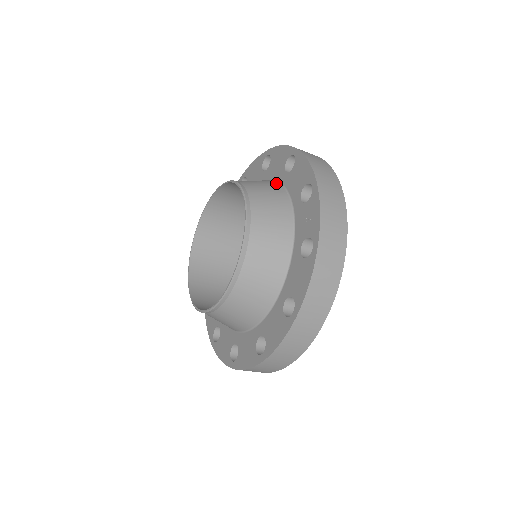
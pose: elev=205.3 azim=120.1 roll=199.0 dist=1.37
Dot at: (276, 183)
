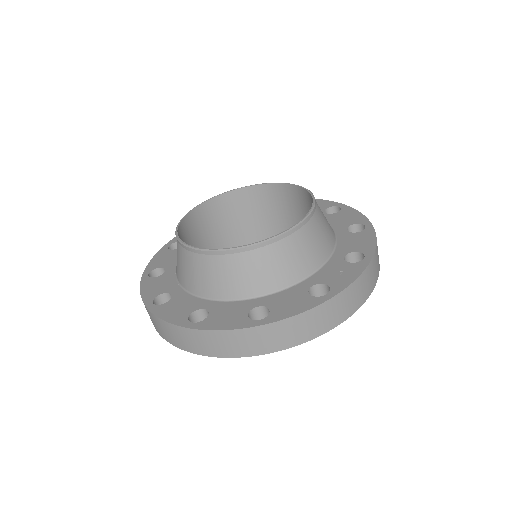
Dot at: occluded
